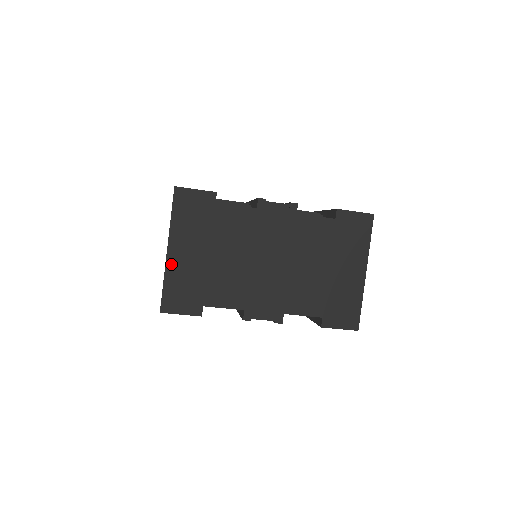
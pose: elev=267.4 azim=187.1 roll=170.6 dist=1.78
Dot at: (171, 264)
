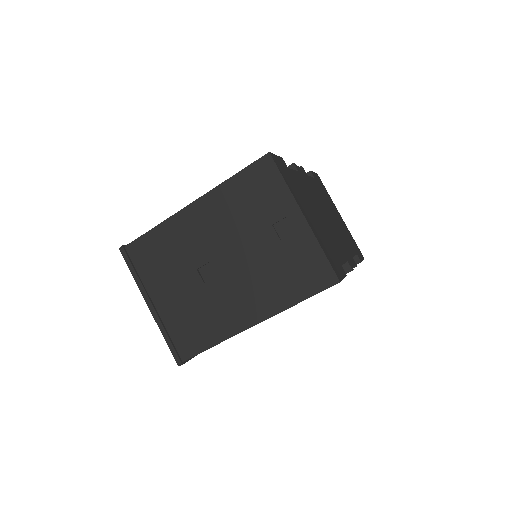
Dot at: (313, 230)
